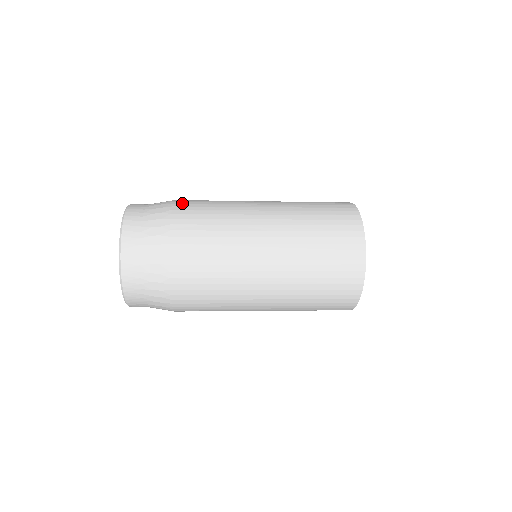
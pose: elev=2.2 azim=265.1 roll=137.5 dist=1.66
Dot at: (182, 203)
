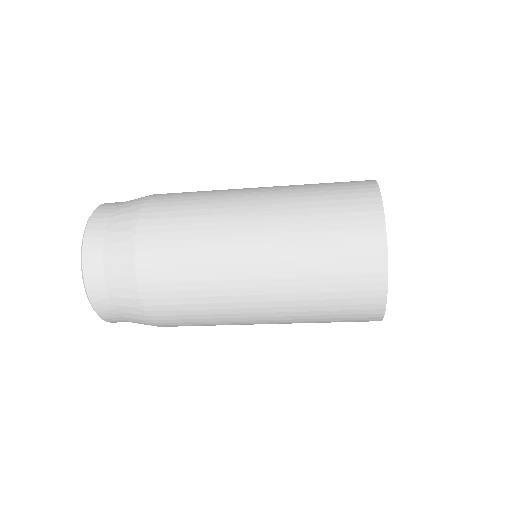
Dot at: (151, 211)
